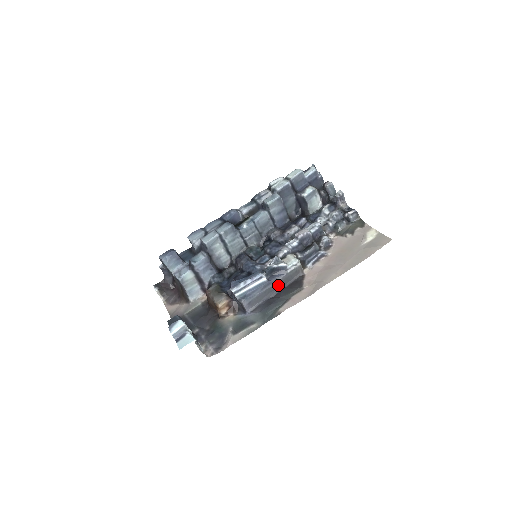
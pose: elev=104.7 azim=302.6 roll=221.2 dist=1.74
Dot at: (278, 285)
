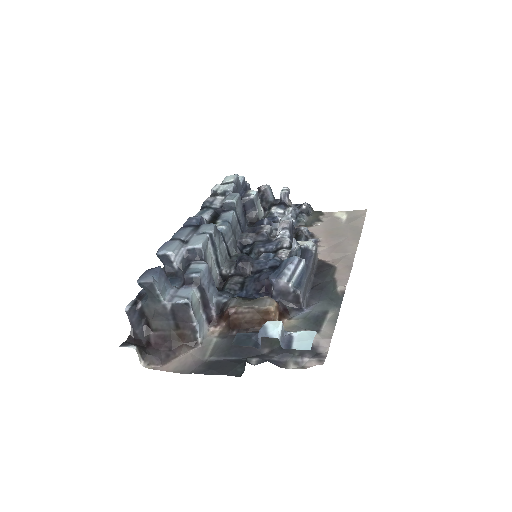
Dot at: (311, 270)
